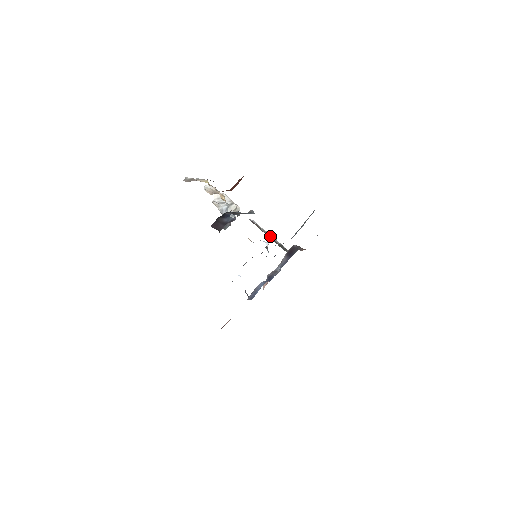
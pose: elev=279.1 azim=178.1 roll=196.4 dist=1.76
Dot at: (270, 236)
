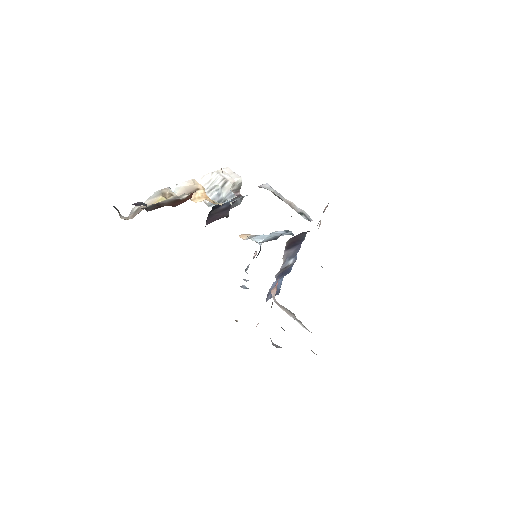
Dot at: (286, 203)
